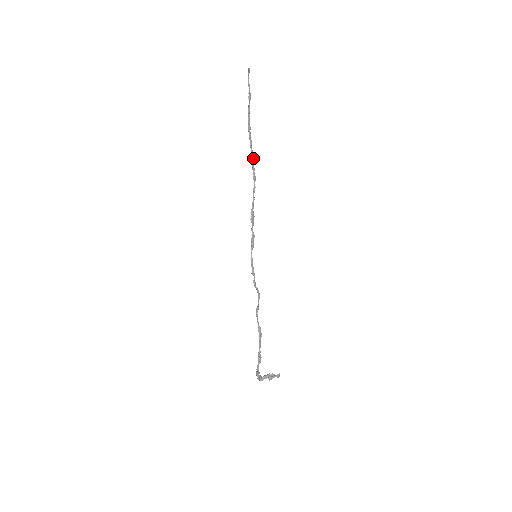
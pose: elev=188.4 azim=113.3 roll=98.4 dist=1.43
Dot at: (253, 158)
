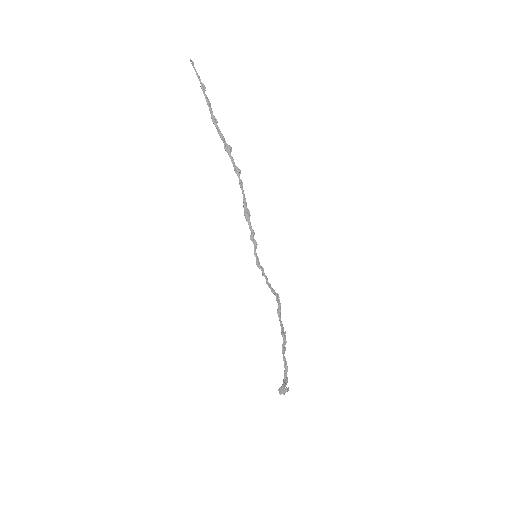
Dot at: (229, 150)
